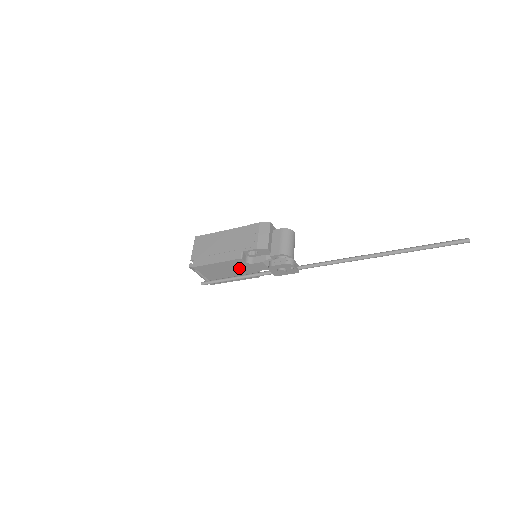
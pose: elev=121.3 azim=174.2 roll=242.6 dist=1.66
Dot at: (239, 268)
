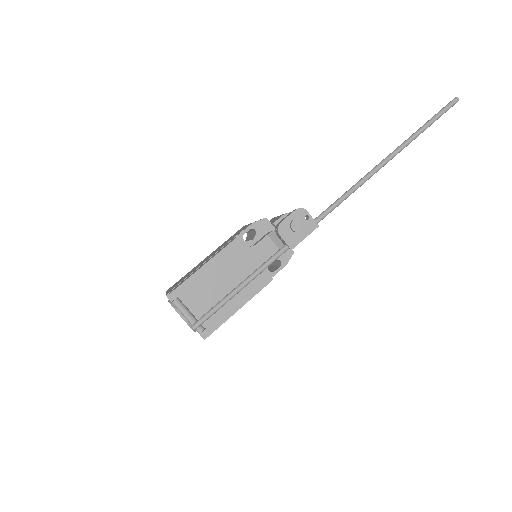
Dot at: (240, 266)
